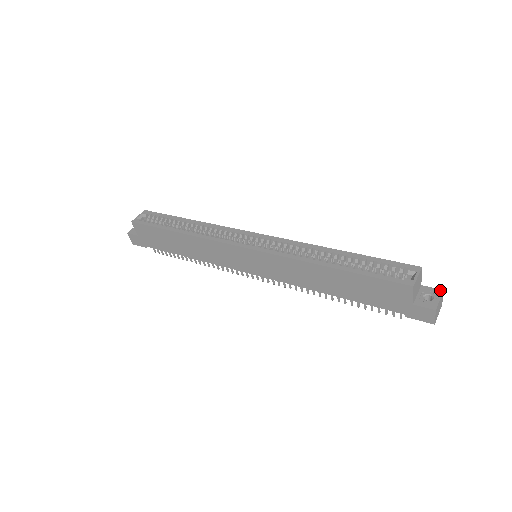
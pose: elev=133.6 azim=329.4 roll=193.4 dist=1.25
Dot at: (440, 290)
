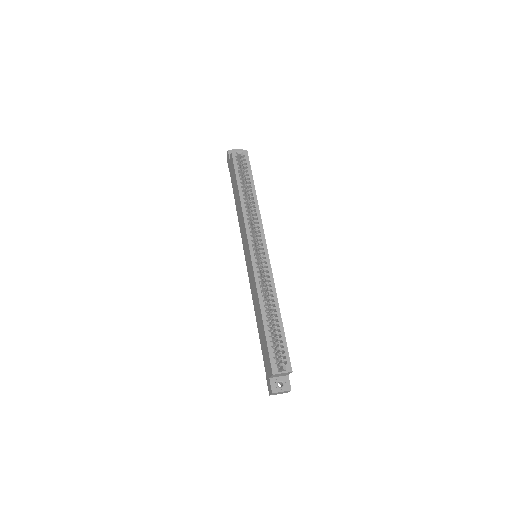
Dot at: (290, 388)
